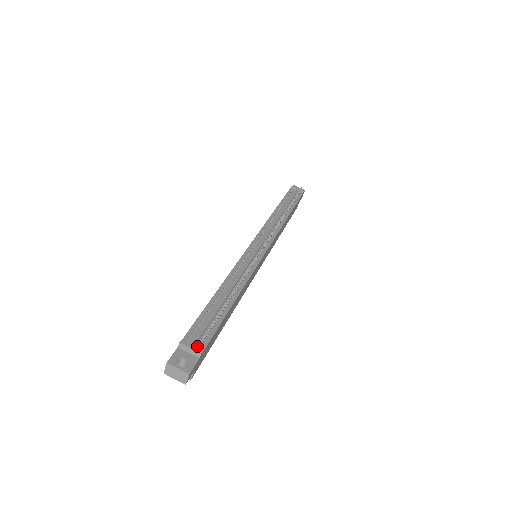
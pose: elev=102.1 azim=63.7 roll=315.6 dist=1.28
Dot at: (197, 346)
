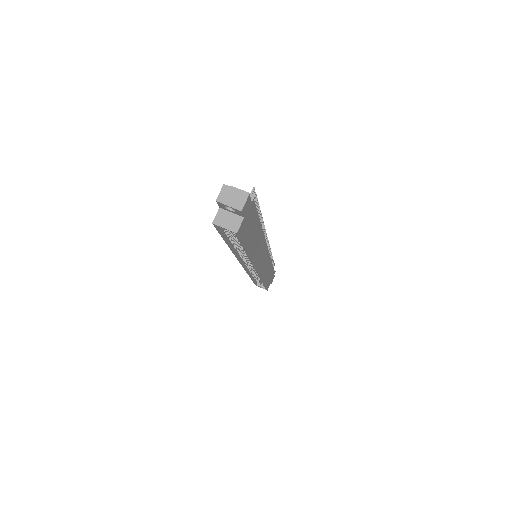
Dot at: occluded
